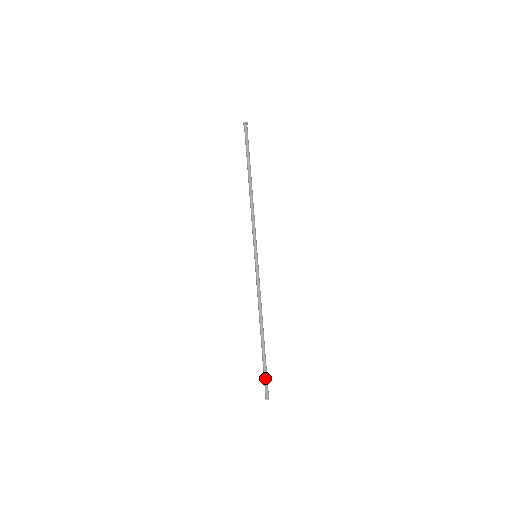
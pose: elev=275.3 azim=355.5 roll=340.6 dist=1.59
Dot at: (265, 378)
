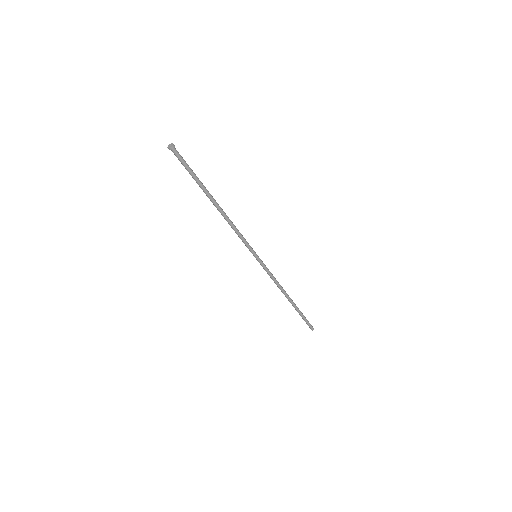
Dot at: (306, 321)
